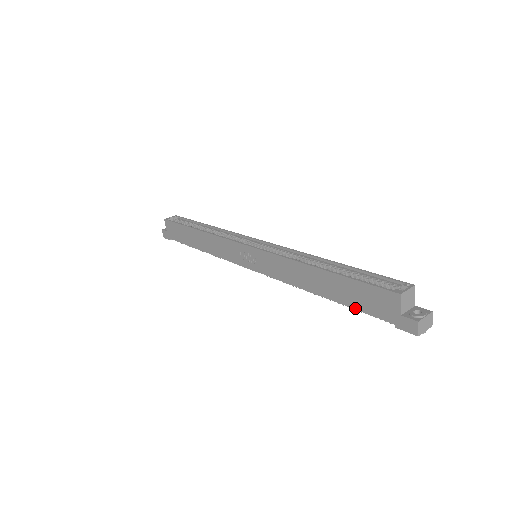
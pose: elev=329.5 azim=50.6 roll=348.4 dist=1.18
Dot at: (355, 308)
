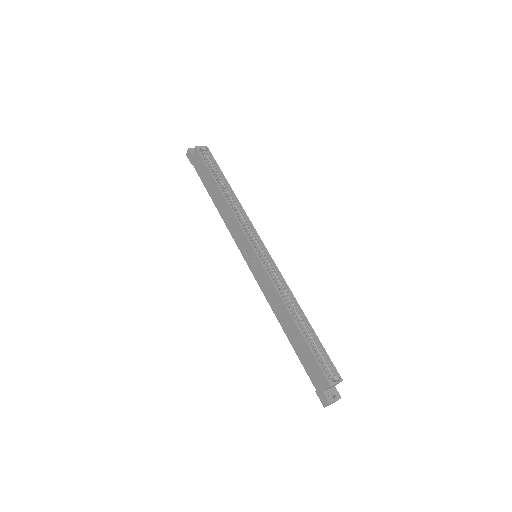
Dot at: (300, 360)
